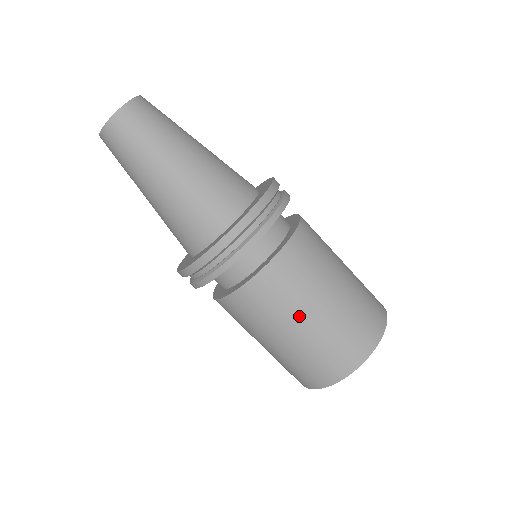
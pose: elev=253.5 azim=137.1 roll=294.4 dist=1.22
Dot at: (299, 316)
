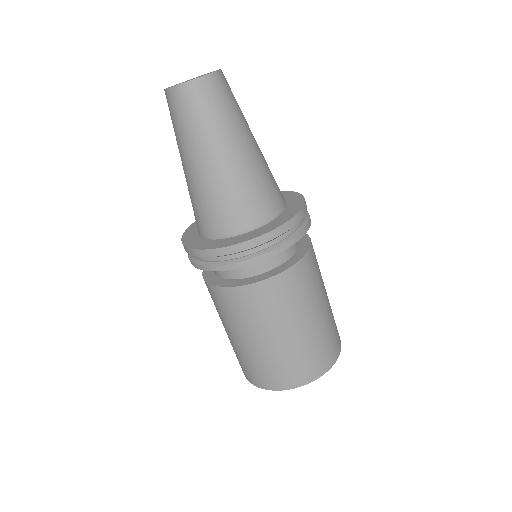
Dot at: (253, 333)
